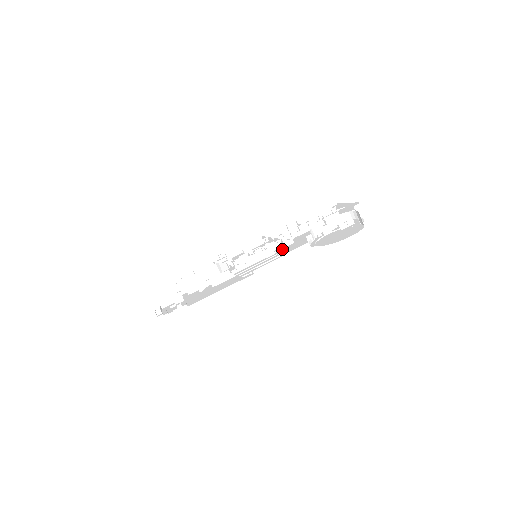
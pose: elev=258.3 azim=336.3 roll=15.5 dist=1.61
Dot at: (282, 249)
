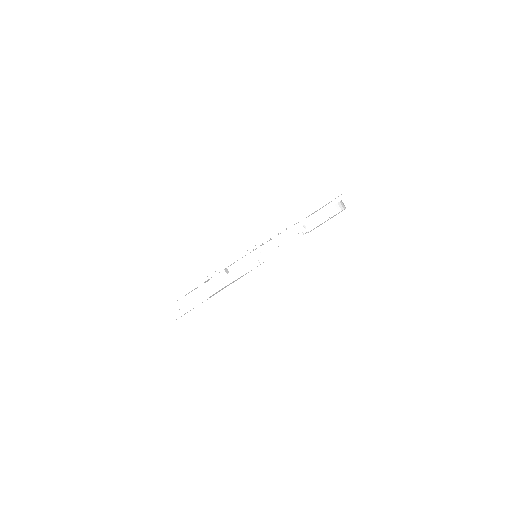
Dot at: occluded
